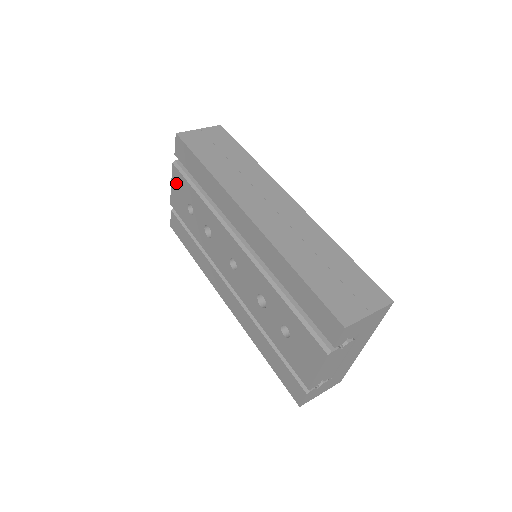
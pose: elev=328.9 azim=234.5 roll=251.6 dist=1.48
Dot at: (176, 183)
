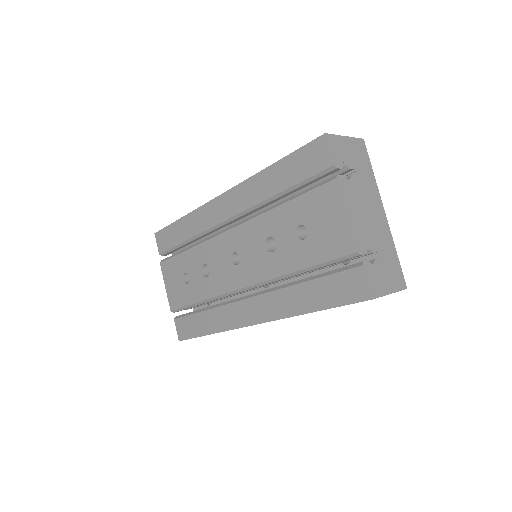
Dot at: (168, 276)
